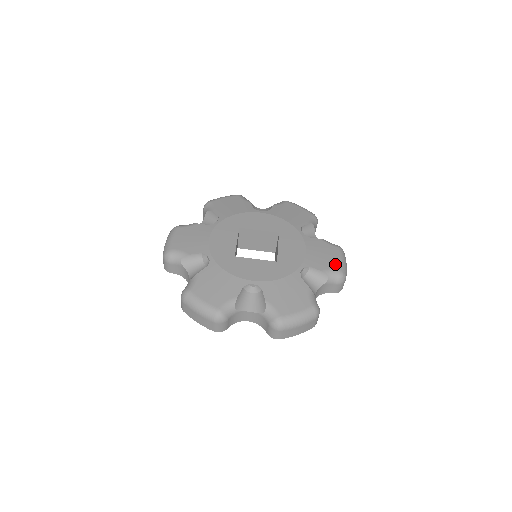
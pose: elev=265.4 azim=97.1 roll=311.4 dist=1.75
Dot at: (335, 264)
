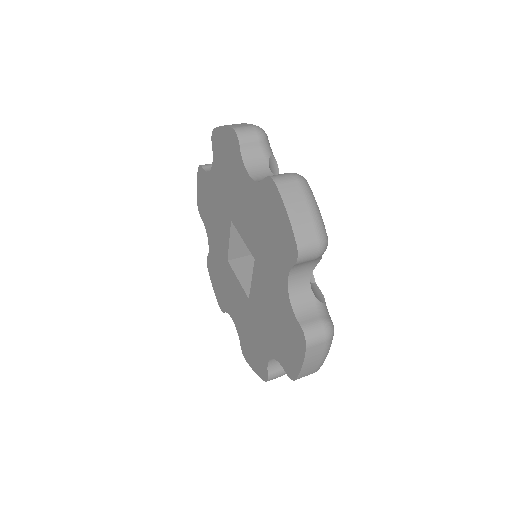
Dot at: occluded
